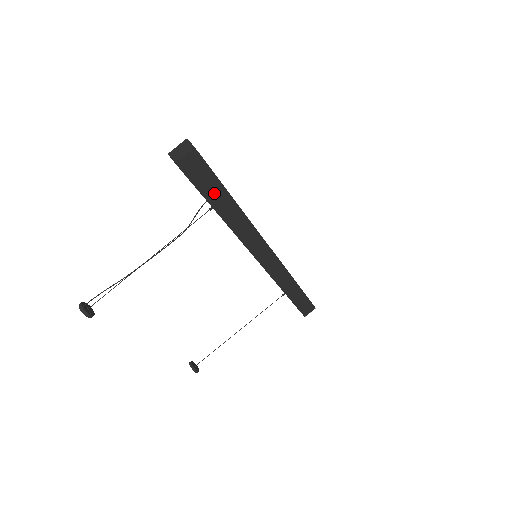
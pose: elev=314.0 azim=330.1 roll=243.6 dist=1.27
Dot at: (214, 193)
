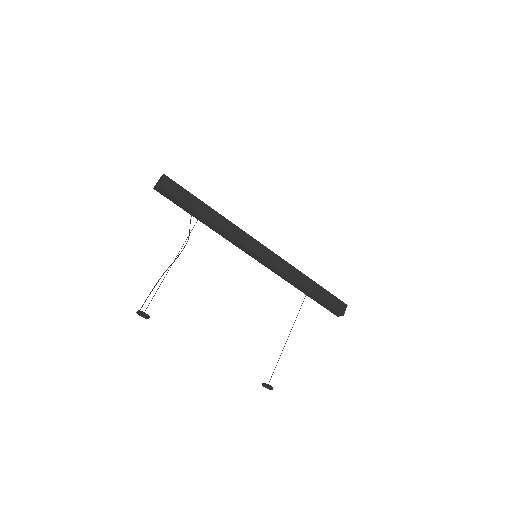
Dot at: (192, 203)
